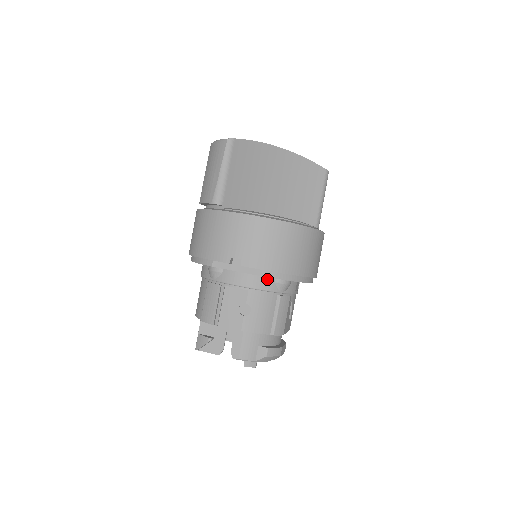
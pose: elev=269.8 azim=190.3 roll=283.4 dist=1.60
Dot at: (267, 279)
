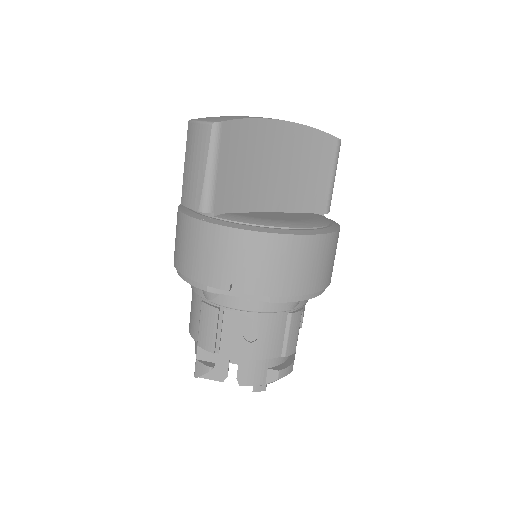
Dot at: occluded
